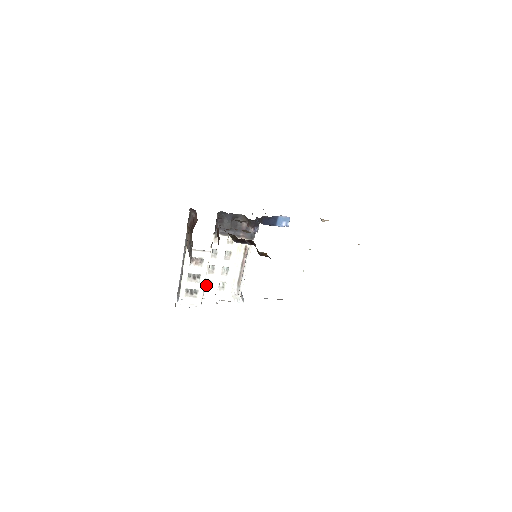
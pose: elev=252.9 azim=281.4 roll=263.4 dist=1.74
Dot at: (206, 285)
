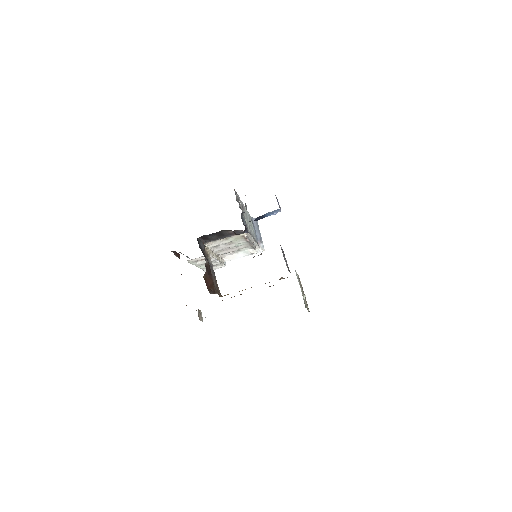
Dot at: (222, 255)
